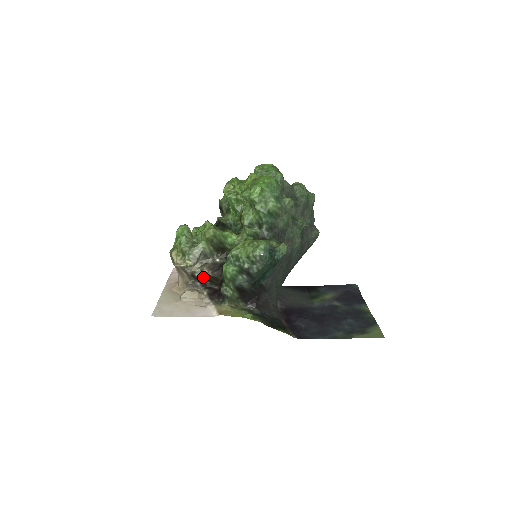
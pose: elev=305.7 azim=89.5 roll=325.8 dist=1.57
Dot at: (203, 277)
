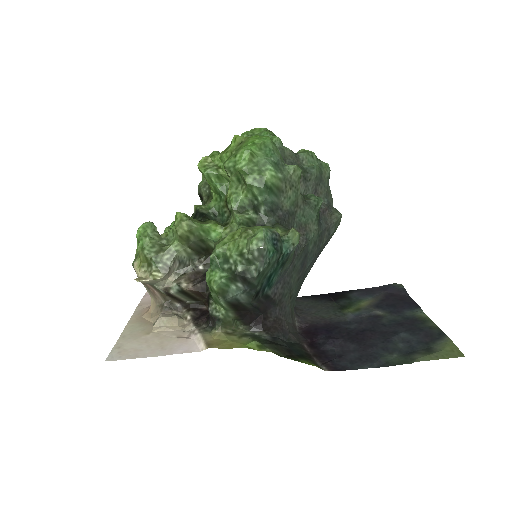
Dot at: (182, 294)
